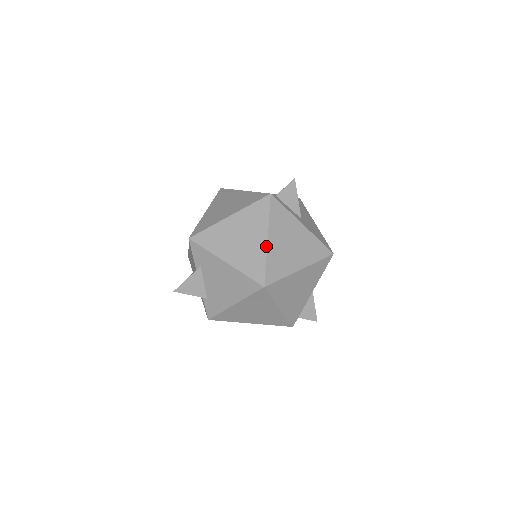
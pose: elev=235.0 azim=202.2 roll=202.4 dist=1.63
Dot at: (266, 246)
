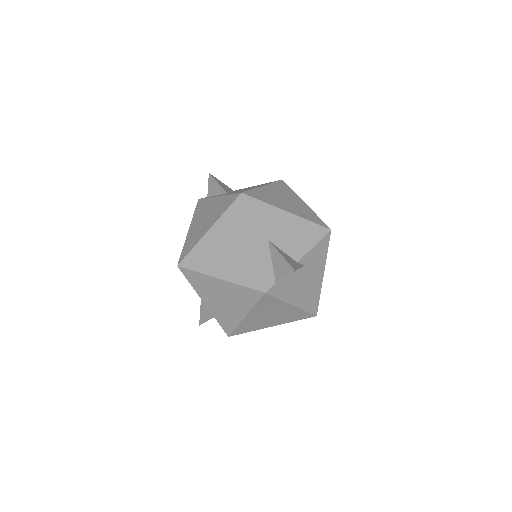
Dot at: (187, 236)
